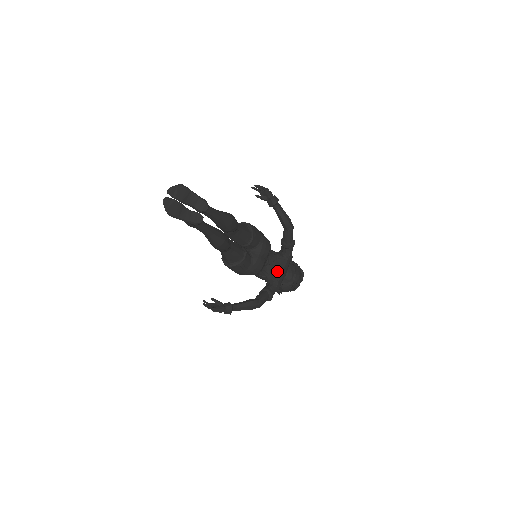
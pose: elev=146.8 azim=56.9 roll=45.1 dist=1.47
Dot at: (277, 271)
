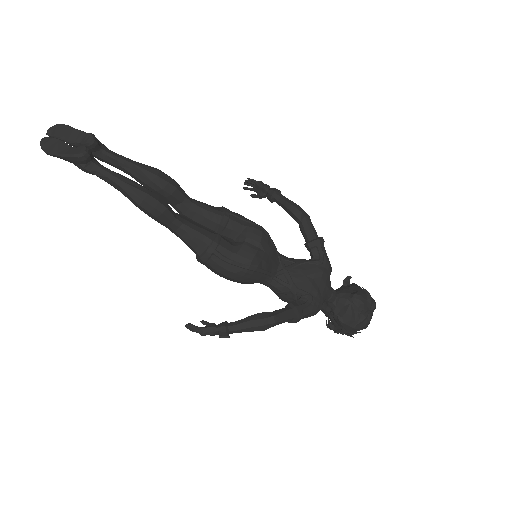
Dot at: (303, 279)
